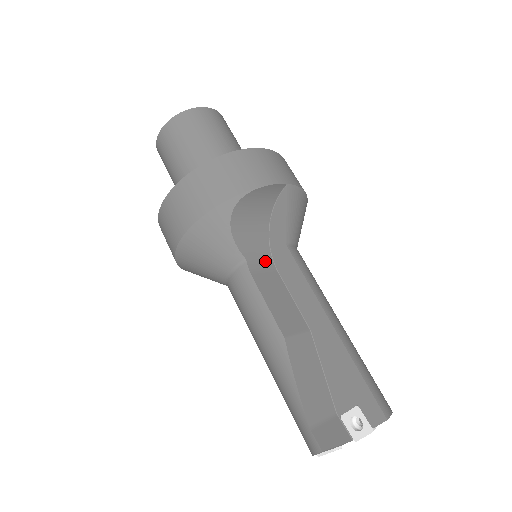
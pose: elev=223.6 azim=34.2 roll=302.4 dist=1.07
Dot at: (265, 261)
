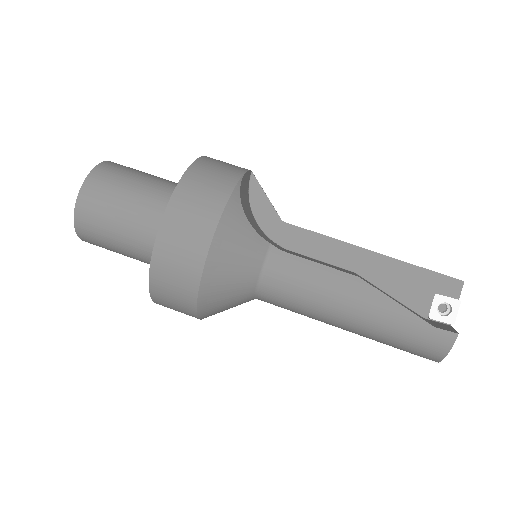
Dot at: (277, 245)
